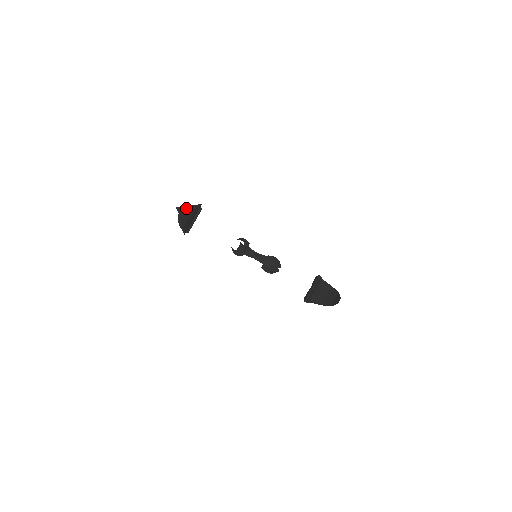
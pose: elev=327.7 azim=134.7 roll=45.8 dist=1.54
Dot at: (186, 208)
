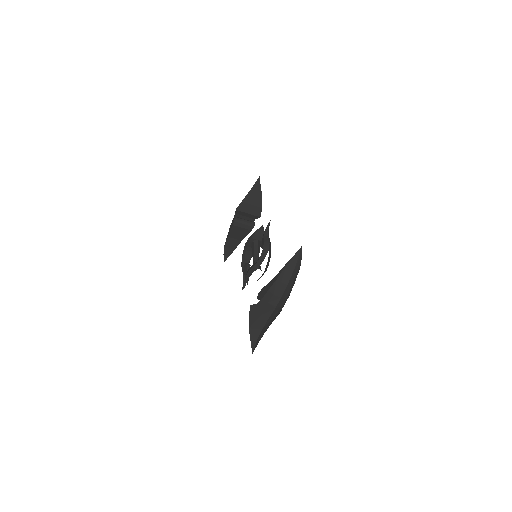
Dot at: (260, 188)
